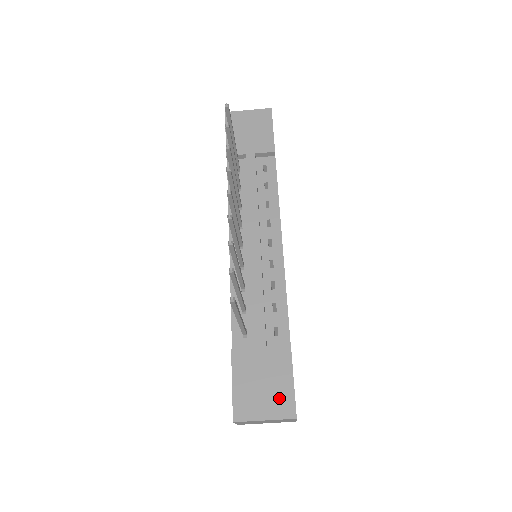
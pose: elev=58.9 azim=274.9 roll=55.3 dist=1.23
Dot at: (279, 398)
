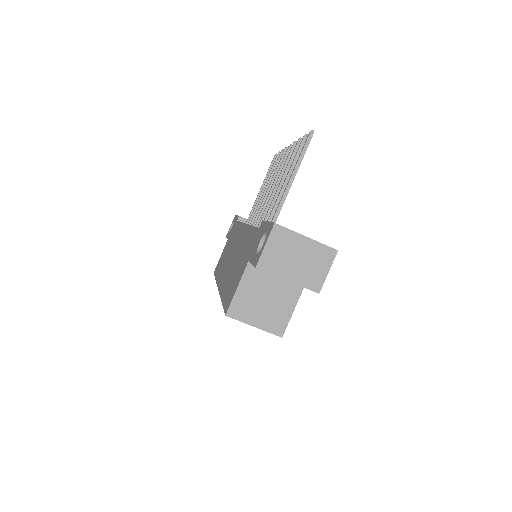
Dot at: occluded
